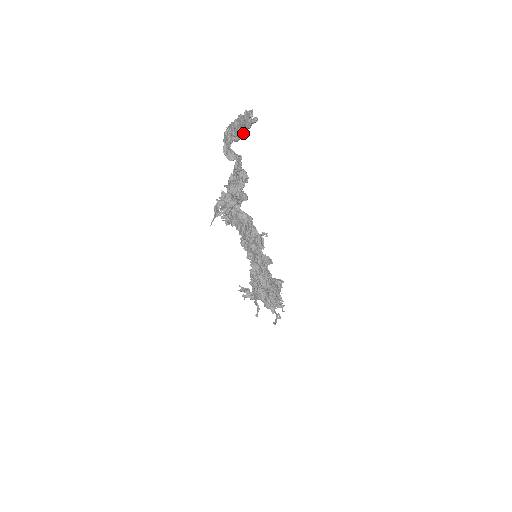
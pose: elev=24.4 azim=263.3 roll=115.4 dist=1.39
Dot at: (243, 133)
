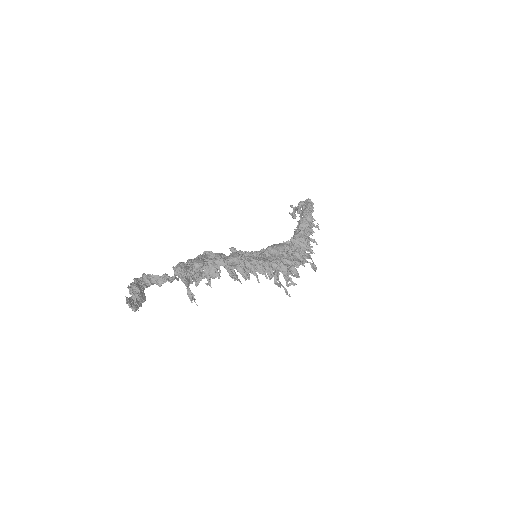
Dot at: (140, 306)
